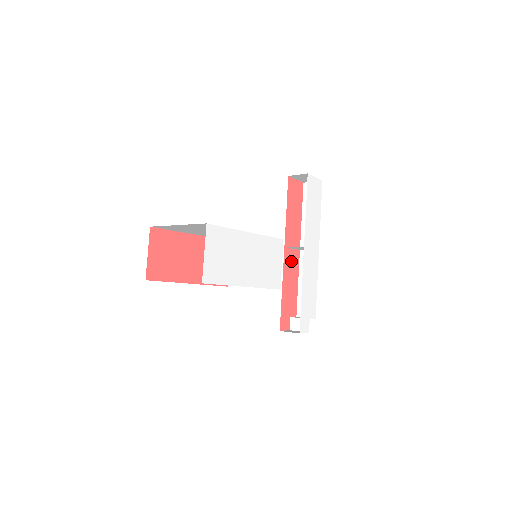
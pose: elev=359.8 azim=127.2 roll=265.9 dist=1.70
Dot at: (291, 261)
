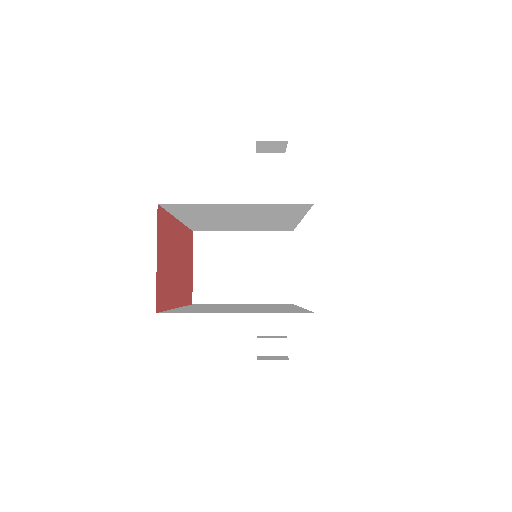
Dot at: occluded
